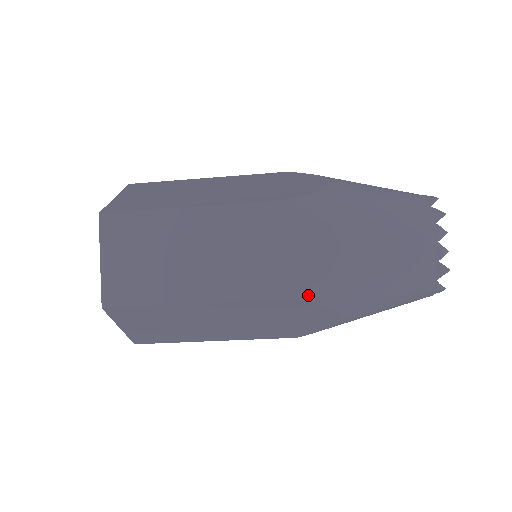
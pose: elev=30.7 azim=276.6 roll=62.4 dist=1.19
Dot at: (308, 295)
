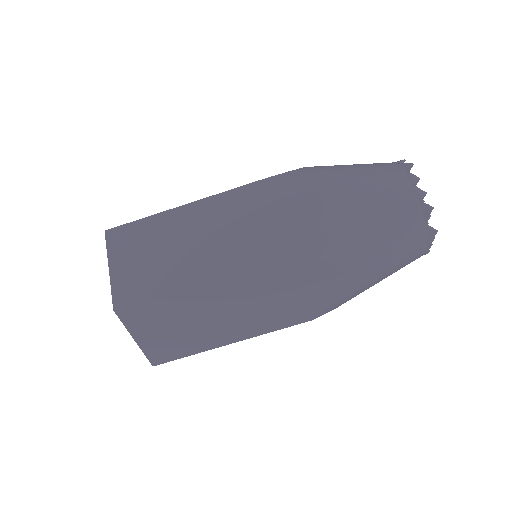
Dot at: (304, 251)
